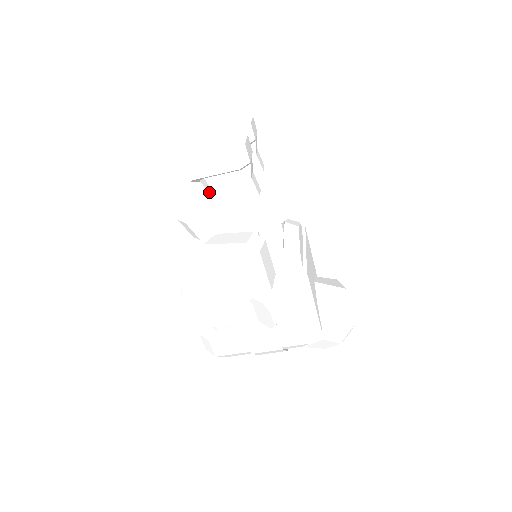
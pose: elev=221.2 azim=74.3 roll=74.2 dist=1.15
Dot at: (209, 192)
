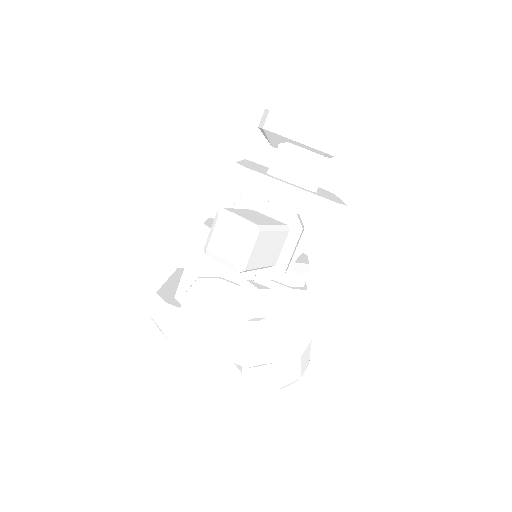
Dot at: (279, 159)
